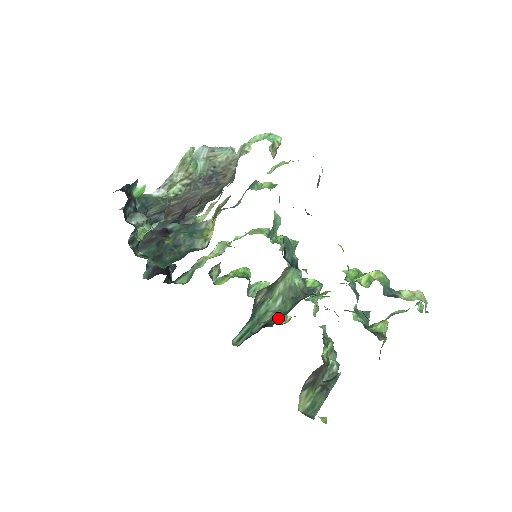
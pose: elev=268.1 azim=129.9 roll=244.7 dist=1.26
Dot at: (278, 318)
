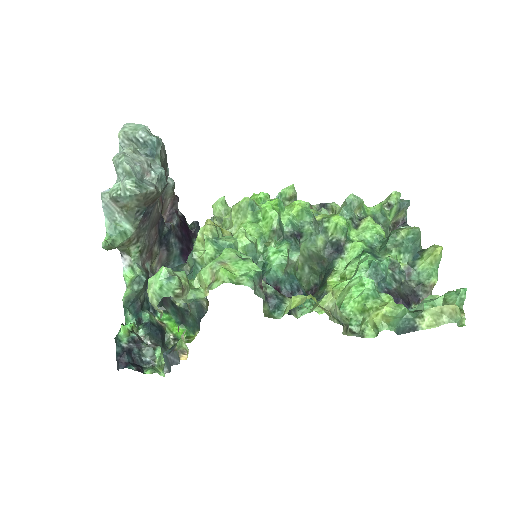
Dot at: (312, 292)
